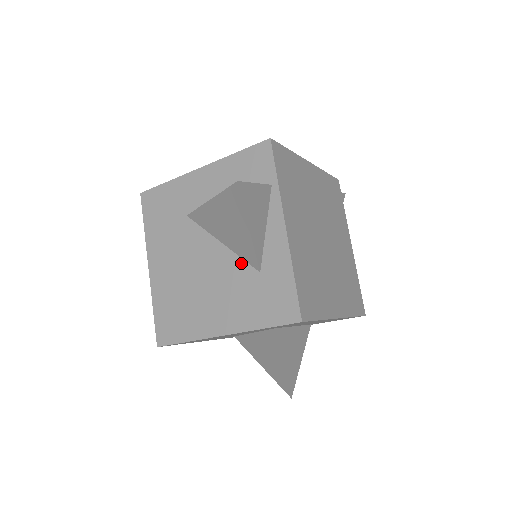
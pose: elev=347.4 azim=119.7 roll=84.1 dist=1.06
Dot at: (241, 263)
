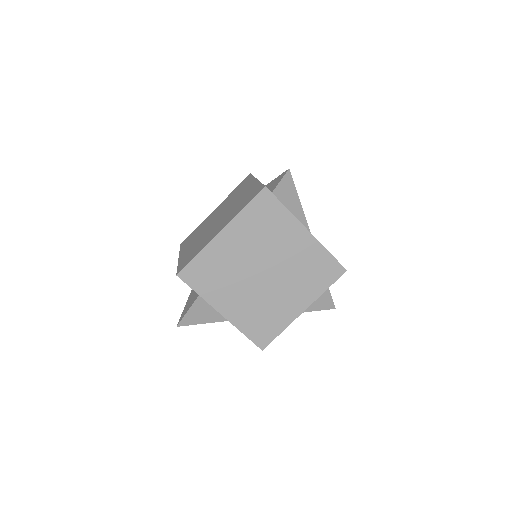
Dot at: occluded
